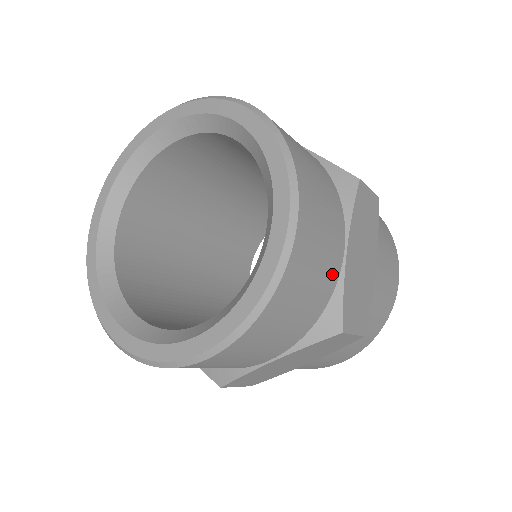
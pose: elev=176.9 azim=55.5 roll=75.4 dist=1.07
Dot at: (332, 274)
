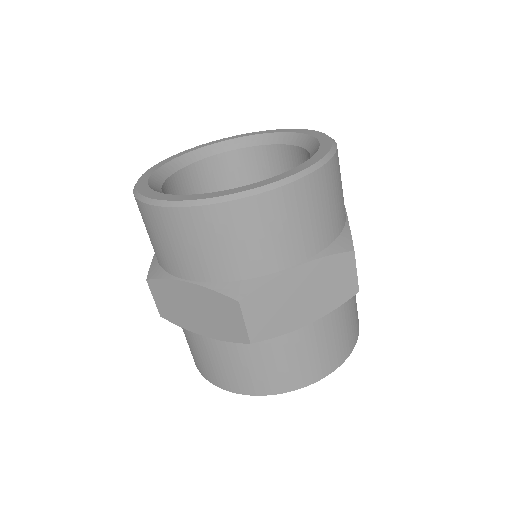
Dot at: (344, 212)
